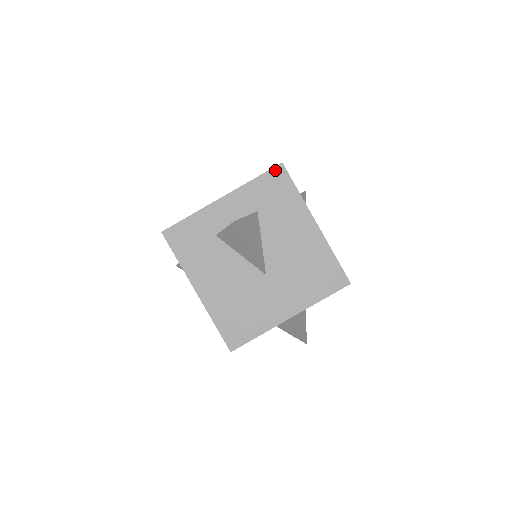
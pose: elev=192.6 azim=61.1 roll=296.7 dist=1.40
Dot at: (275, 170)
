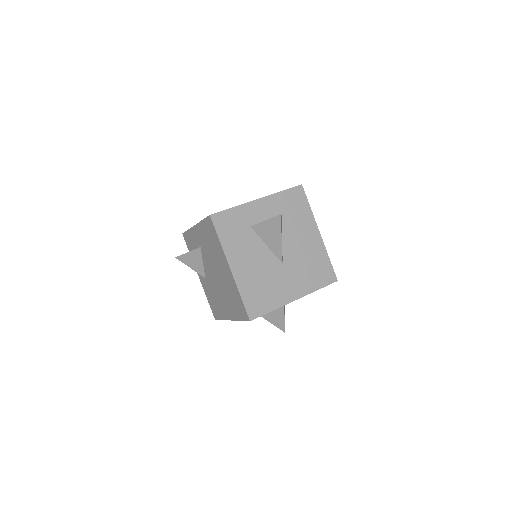
Dot at: (297, 188)
